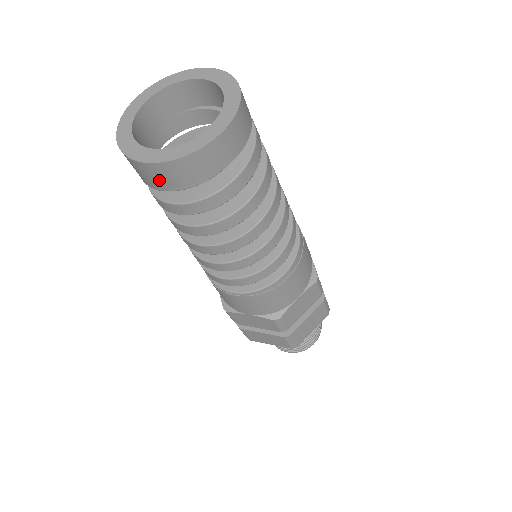
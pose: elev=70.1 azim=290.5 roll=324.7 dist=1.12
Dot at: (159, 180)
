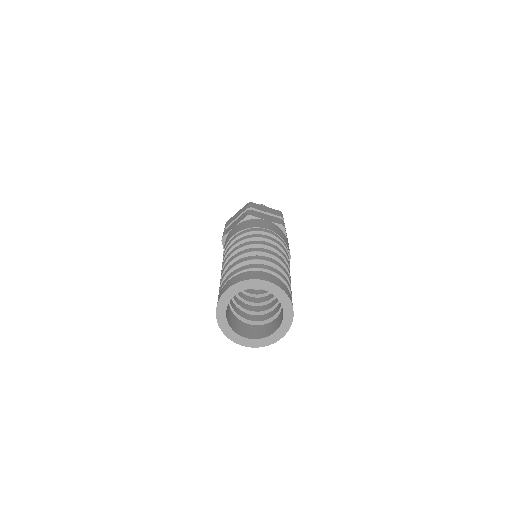
Dot at: occluded
